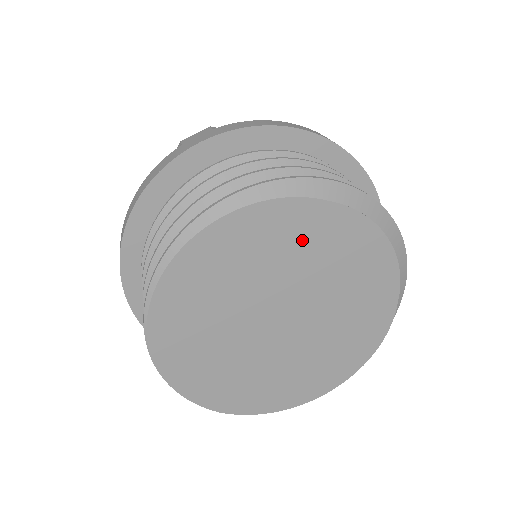
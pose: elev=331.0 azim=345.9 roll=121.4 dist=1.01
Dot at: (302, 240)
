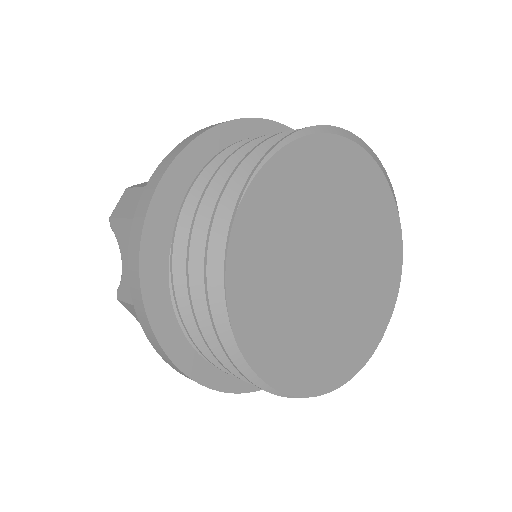
Dot at: (371, 208)
